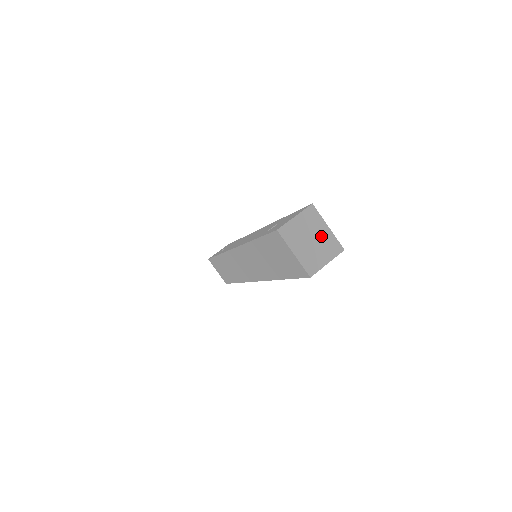
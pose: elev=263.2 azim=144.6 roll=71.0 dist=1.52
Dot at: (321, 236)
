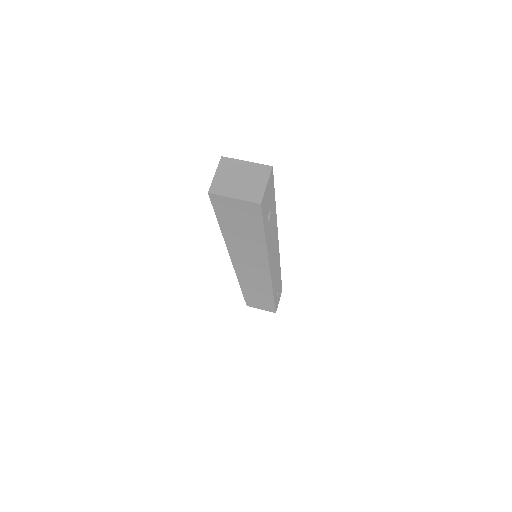
Dot at: (246, 171)
